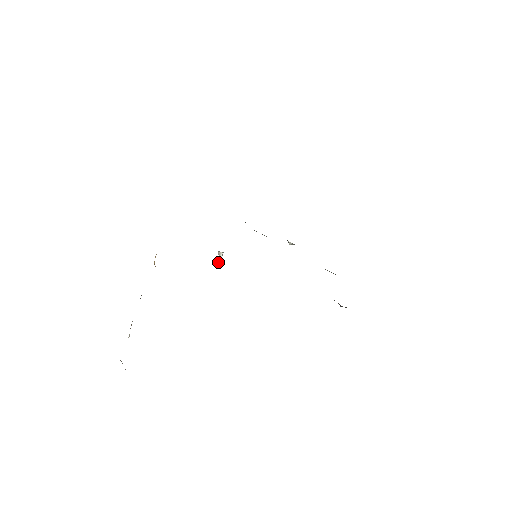
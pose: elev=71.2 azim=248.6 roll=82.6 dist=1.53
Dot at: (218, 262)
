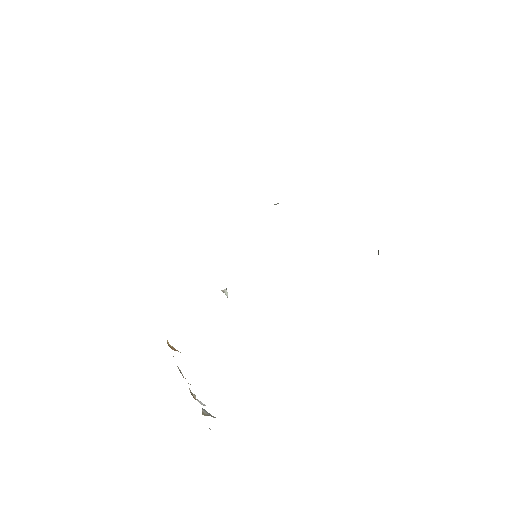
Dot at: (227, 296)
